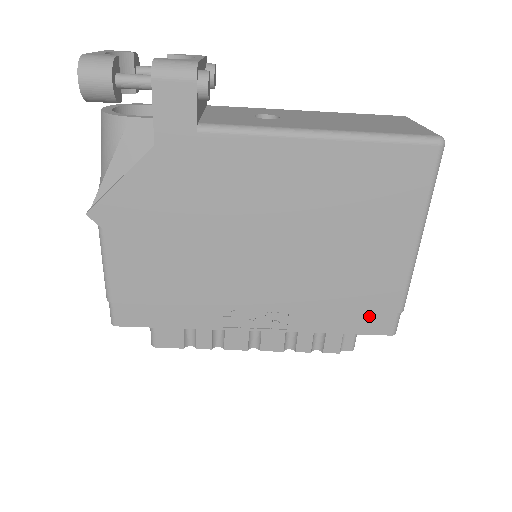
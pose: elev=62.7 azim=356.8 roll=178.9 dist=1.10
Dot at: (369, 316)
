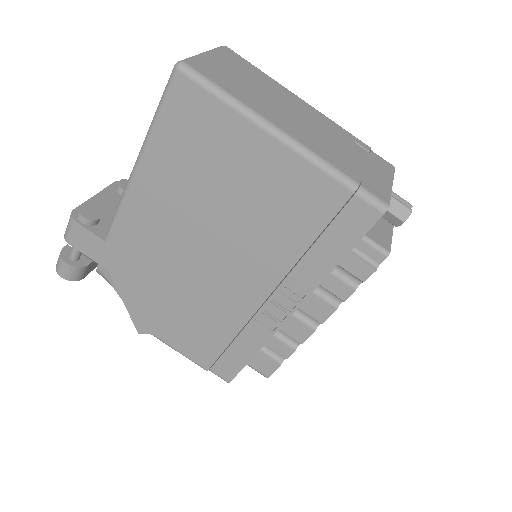
Dot at: (340, 222)
